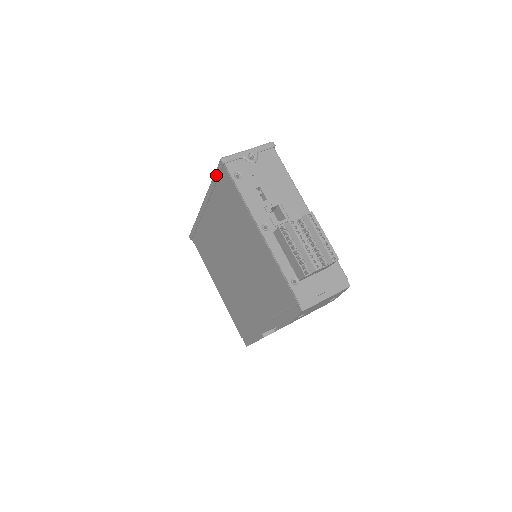
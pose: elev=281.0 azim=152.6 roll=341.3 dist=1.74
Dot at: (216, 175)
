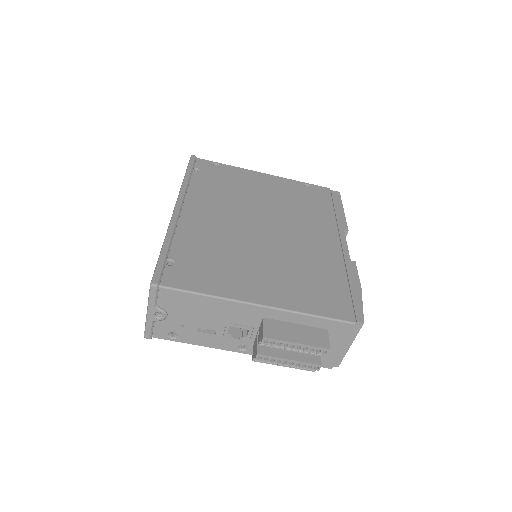
Dot at: occluded
